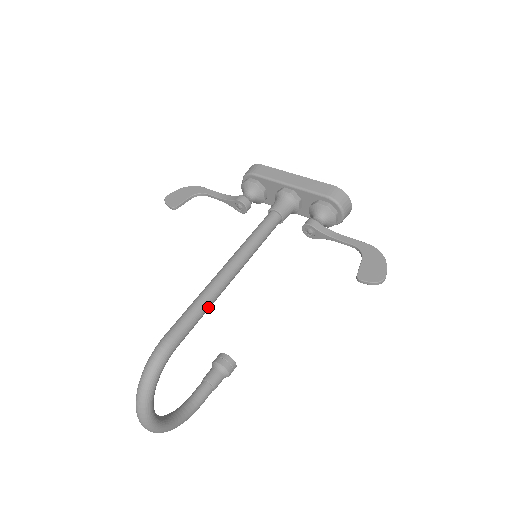
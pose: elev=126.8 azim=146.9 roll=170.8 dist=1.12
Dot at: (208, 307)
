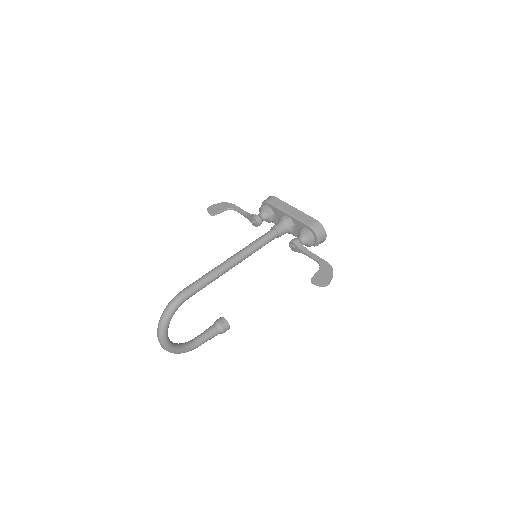
Dot at: (214, 279)
